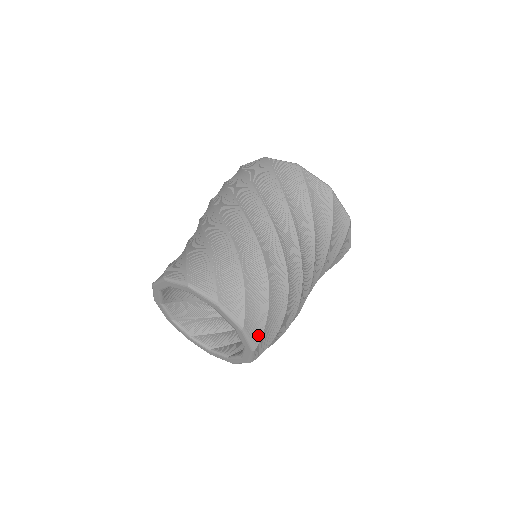
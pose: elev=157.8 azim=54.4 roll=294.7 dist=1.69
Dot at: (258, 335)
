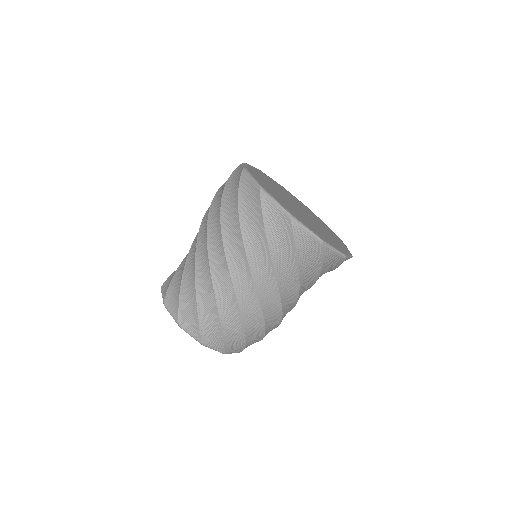
Dot at: (239, 351)
